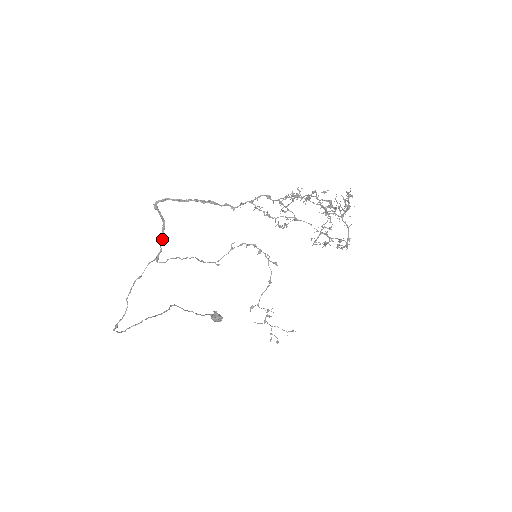
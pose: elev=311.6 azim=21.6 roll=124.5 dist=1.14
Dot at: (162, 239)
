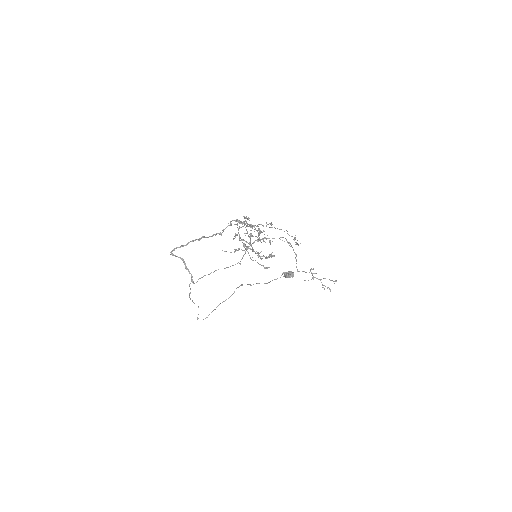
Dot at: (188, 270)
